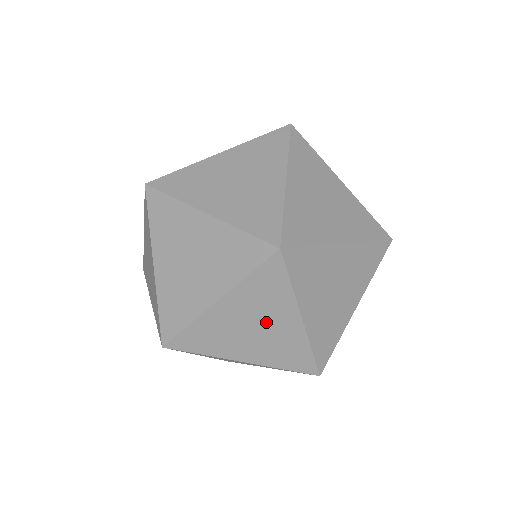
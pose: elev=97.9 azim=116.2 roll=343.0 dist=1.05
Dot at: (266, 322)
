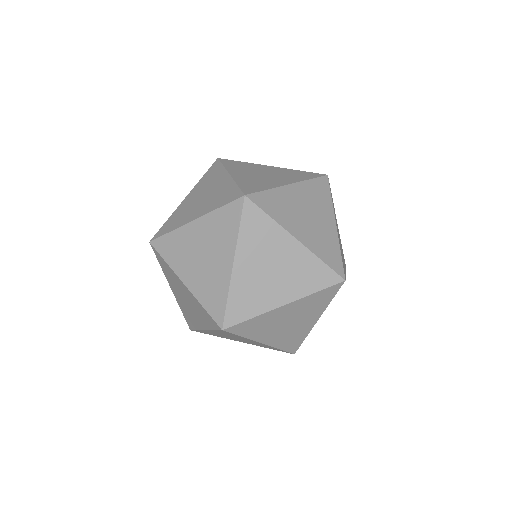
Dot at: occluded
